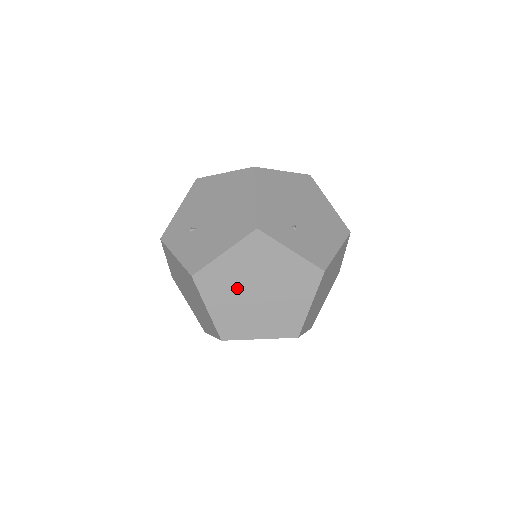
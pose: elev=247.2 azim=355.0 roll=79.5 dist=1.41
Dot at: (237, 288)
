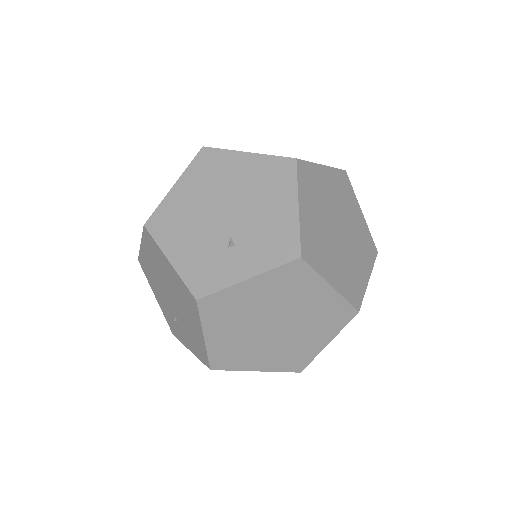
Dot at: (253, 341)
